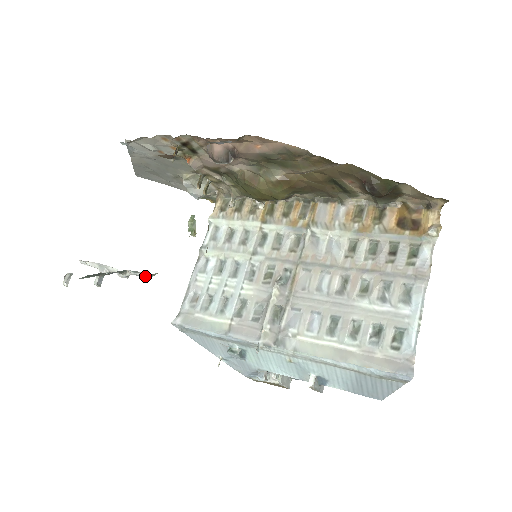
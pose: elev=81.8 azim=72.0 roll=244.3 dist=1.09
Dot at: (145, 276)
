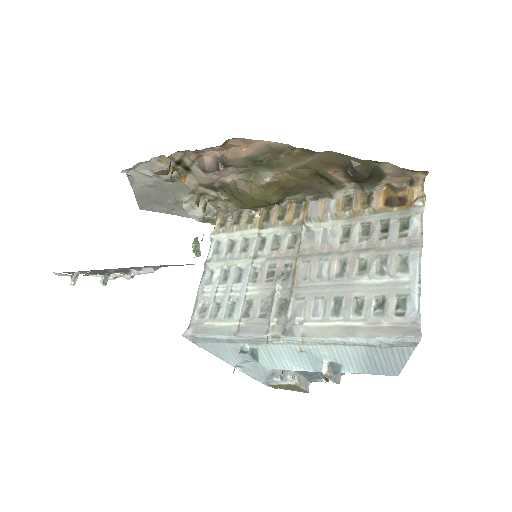
Dot at: occluded
